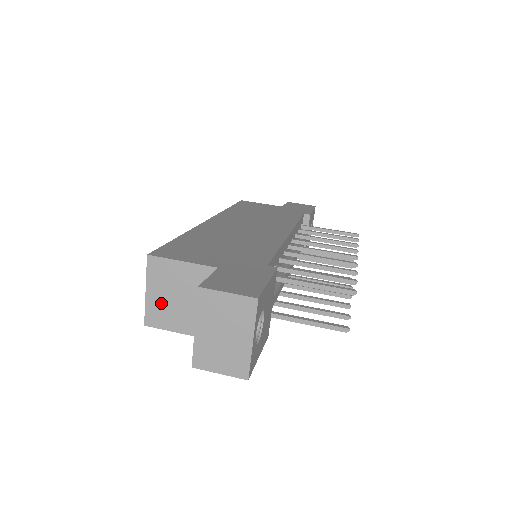
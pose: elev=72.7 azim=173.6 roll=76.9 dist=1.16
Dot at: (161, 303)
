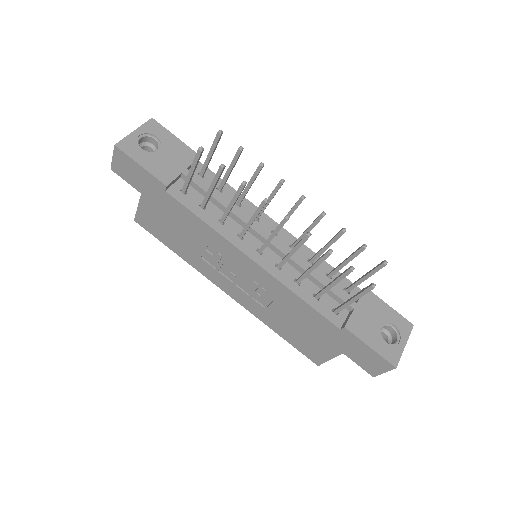
Dot at: occluded
